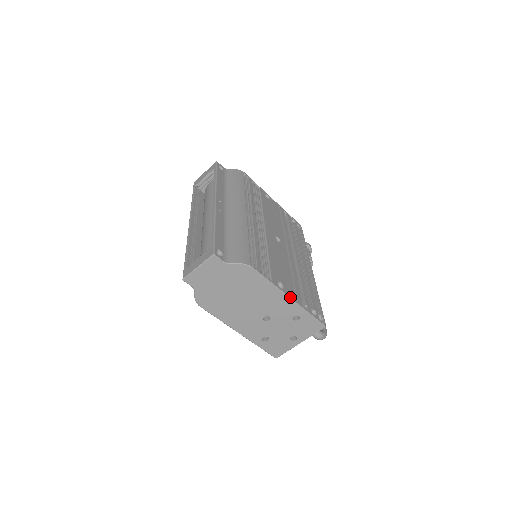
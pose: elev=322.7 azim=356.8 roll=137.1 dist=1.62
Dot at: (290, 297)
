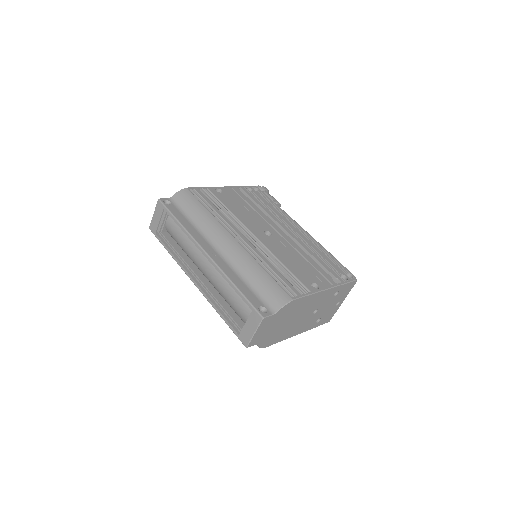
Dot at: (327, 288)
